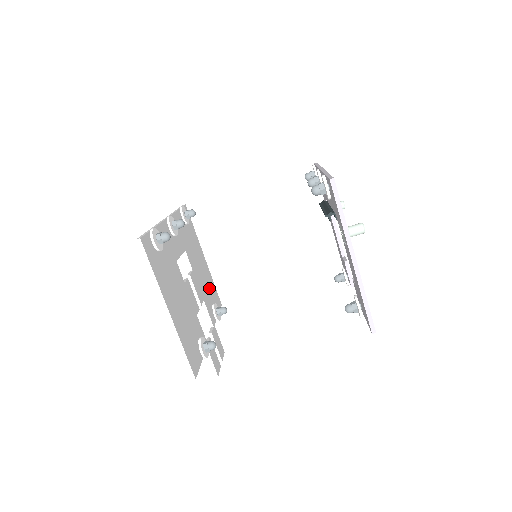
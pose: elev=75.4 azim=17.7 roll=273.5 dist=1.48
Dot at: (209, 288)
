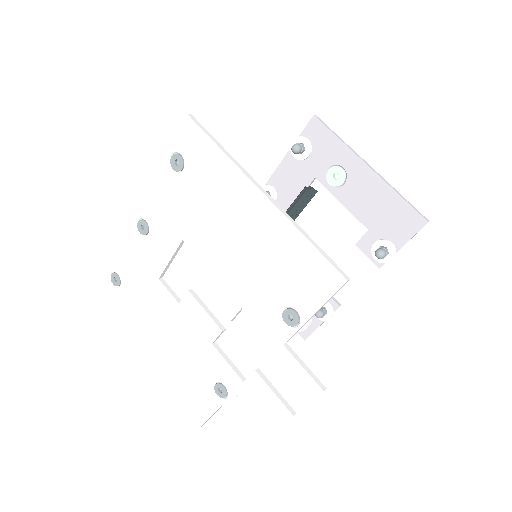
Dot at: (190, 370)
